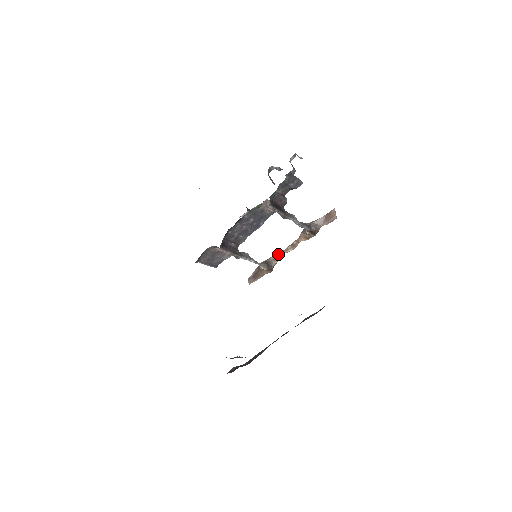
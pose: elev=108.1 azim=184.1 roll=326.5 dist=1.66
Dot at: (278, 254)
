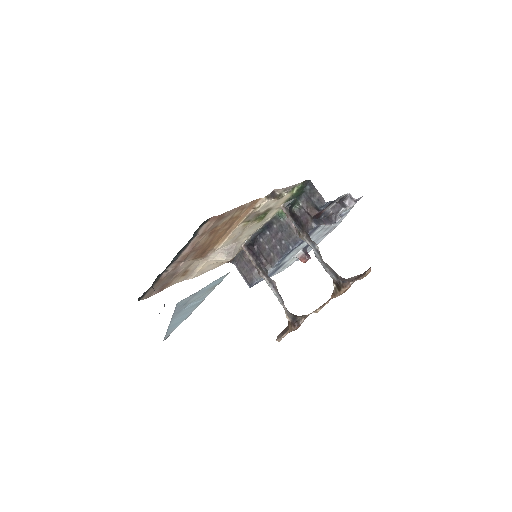
Dot at: (310, 313)
